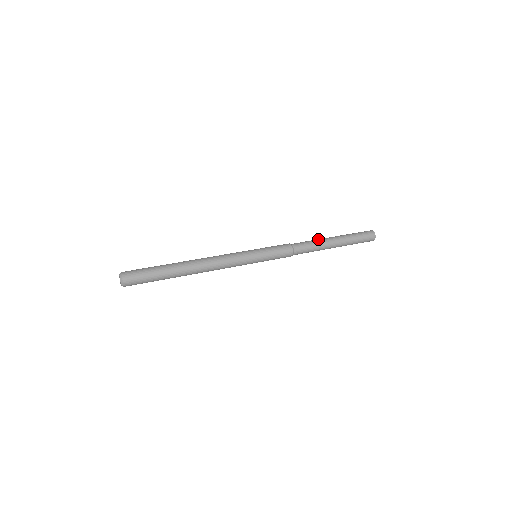
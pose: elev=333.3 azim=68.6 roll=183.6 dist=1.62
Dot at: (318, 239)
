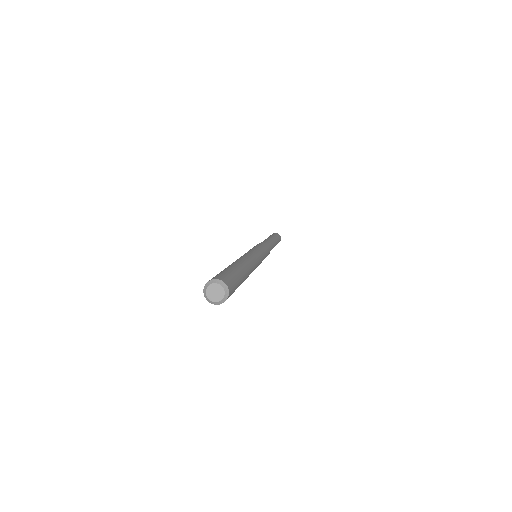
Dot at: occluded
